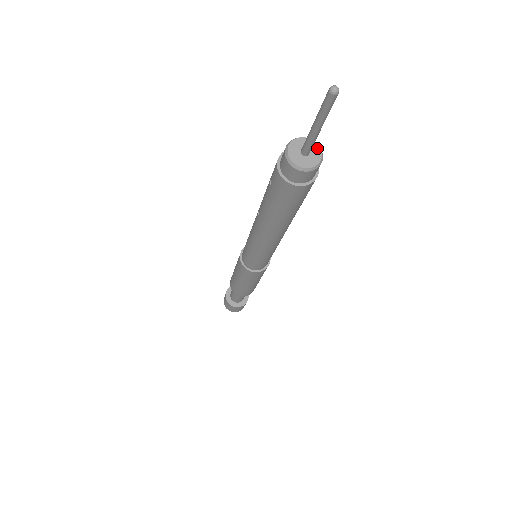
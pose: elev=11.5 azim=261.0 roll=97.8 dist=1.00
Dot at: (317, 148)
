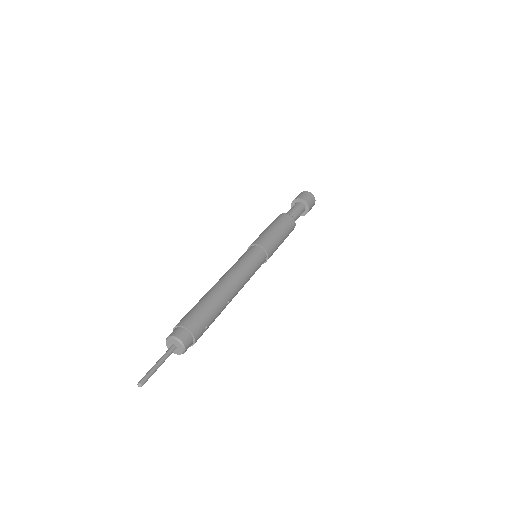
Dot at: (181, 347)
